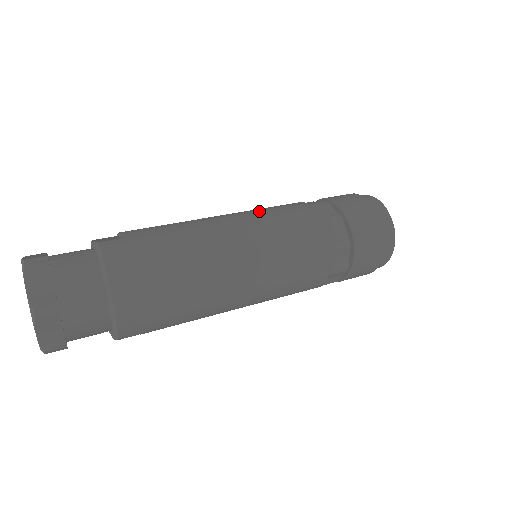
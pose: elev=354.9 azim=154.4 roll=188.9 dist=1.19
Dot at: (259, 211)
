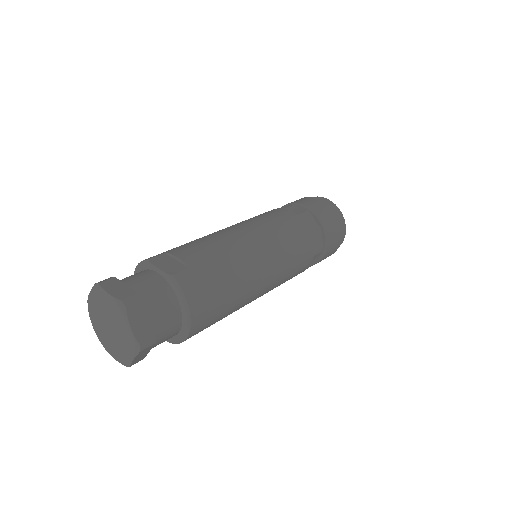
Dot at: (270, 226)
